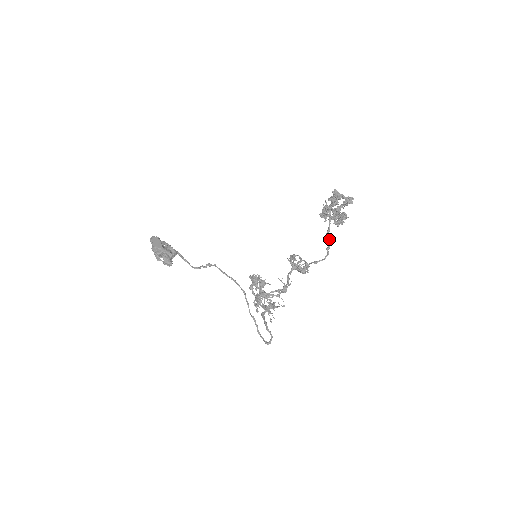
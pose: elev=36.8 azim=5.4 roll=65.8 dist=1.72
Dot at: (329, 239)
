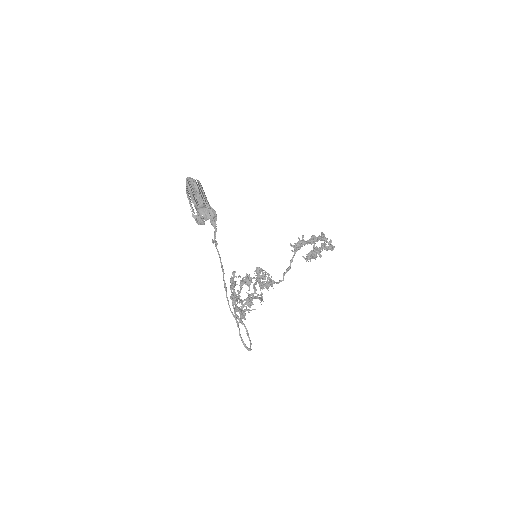
Dot at: occluded
